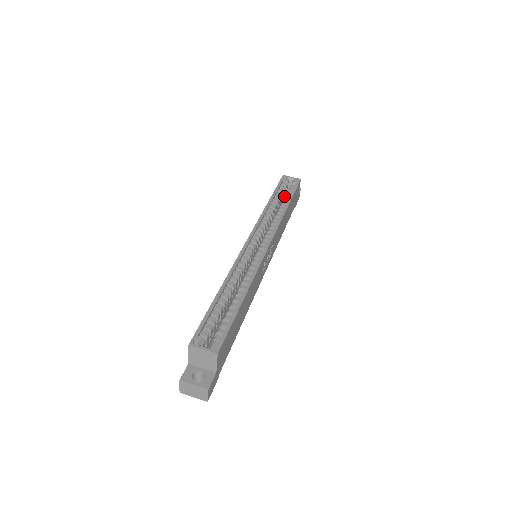
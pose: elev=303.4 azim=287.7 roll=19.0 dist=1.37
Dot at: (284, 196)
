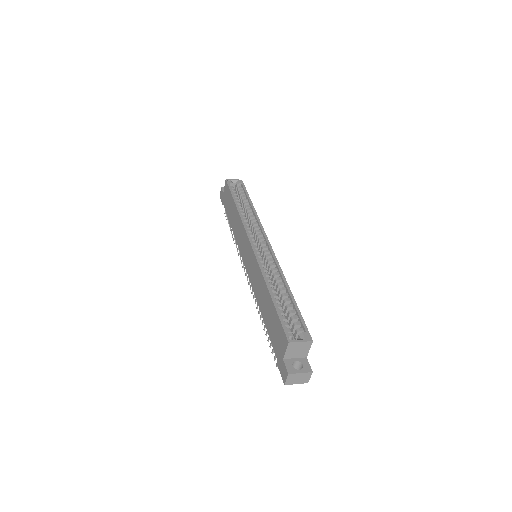
Dot at: occluded
